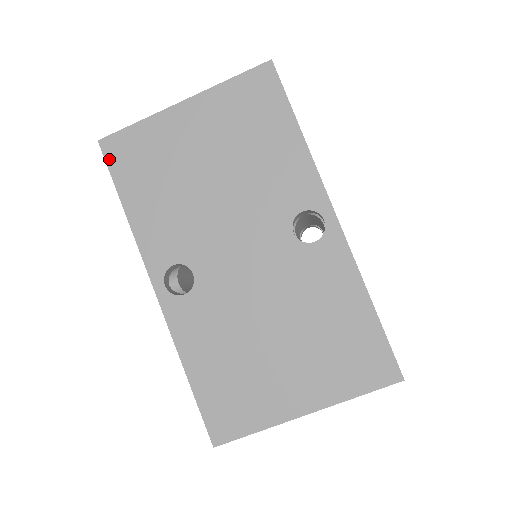
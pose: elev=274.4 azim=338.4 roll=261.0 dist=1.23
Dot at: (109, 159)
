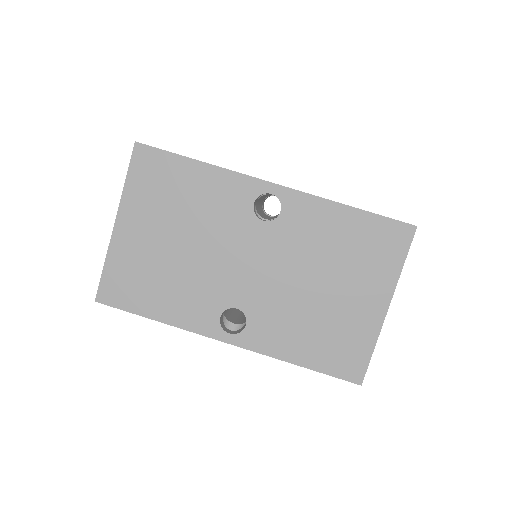
Dot at: (114, 304)
